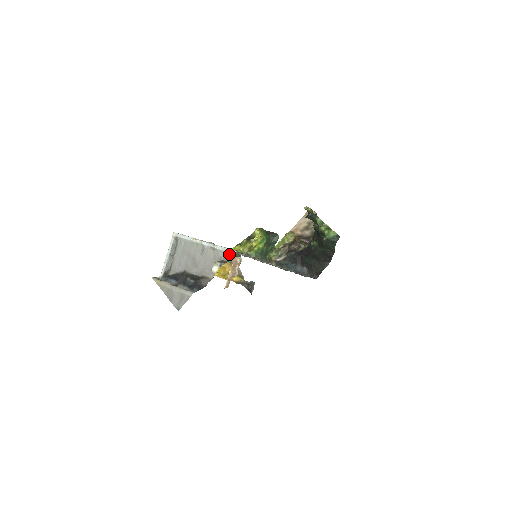
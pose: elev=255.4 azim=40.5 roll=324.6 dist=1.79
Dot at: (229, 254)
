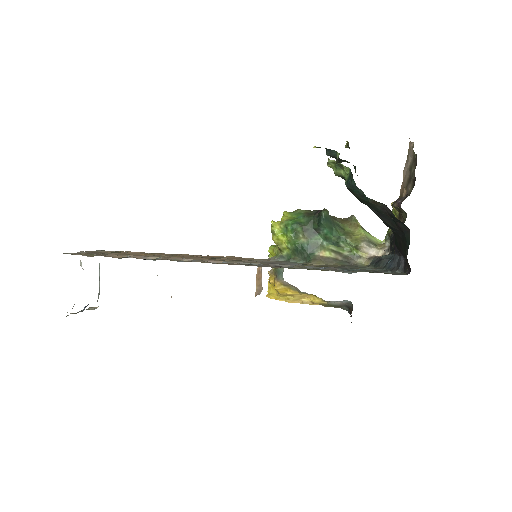
Dot at: occluded
